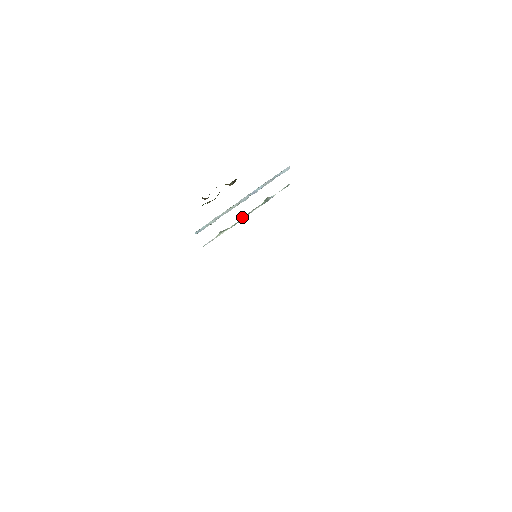
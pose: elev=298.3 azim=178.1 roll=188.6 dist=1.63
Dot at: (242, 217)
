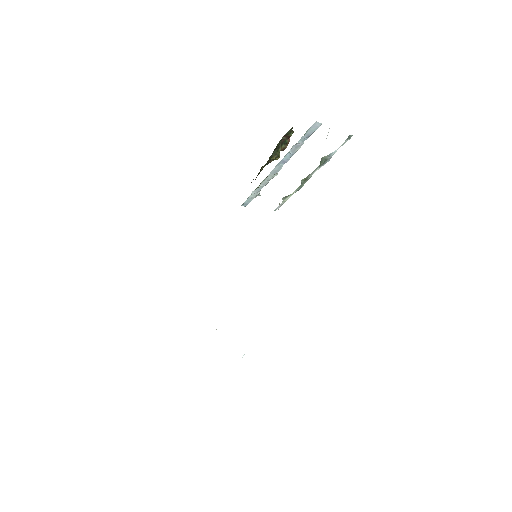
Dot at: (301, 182)
